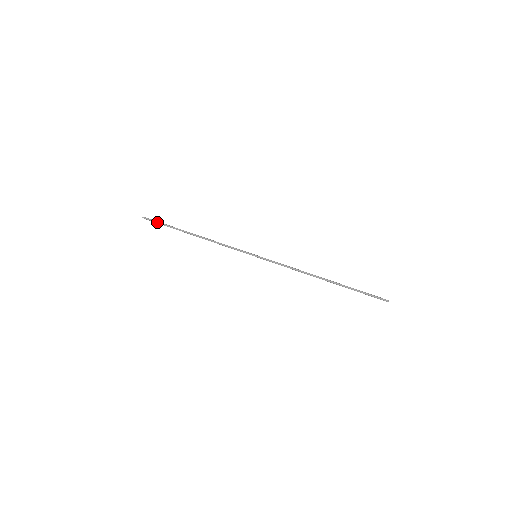
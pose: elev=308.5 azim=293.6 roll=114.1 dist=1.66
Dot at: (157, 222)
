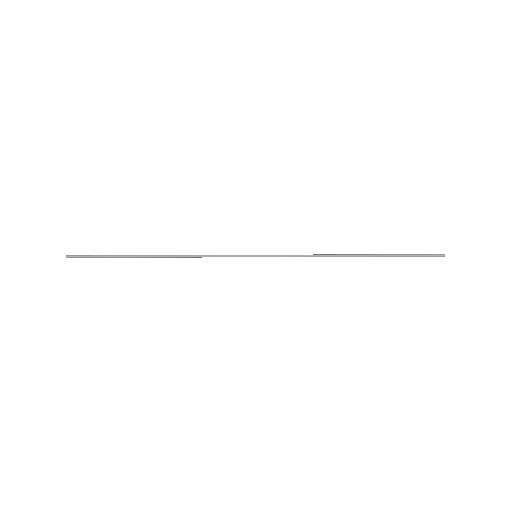
Dot at: (93, 255)
